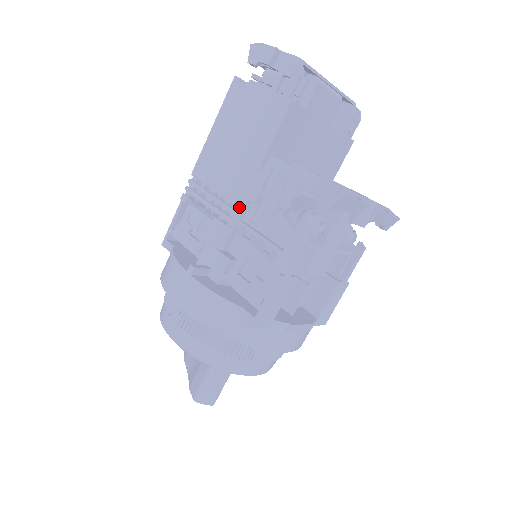
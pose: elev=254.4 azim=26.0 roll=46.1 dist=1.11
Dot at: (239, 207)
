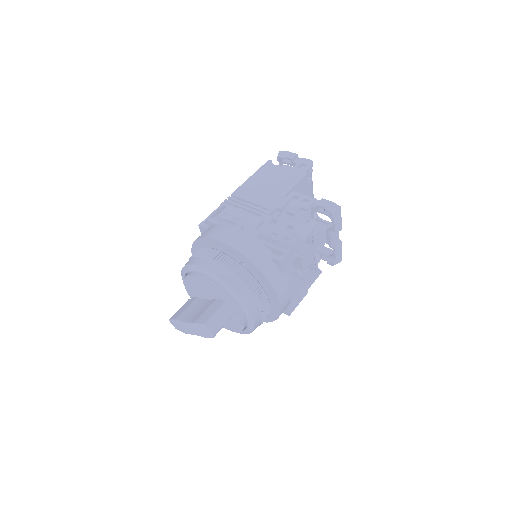
Dot at: (269, 210)
